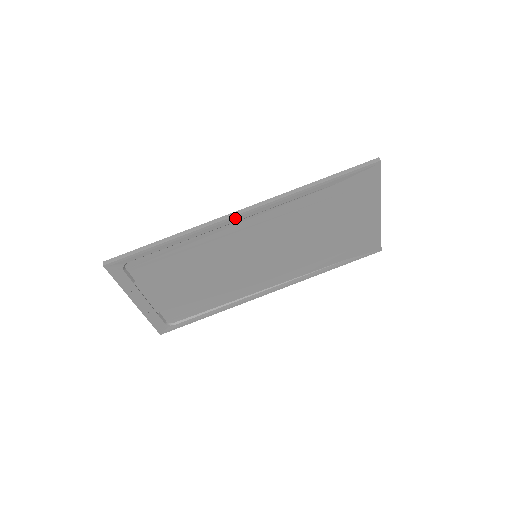
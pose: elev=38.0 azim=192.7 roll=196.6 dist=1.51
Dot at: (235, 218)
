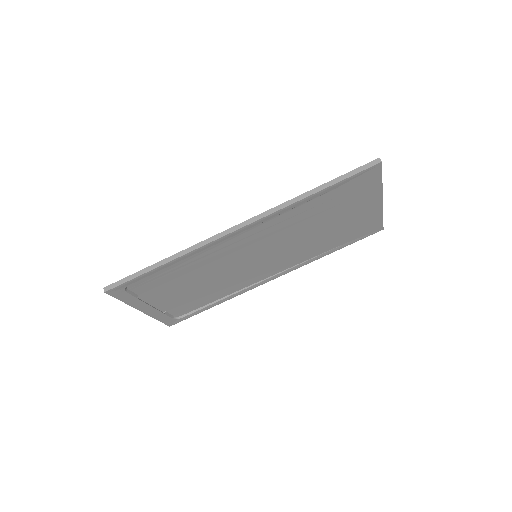
Dot at: (231, 234)
